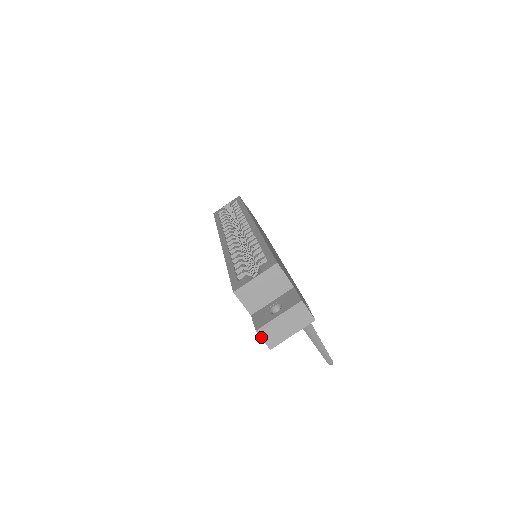
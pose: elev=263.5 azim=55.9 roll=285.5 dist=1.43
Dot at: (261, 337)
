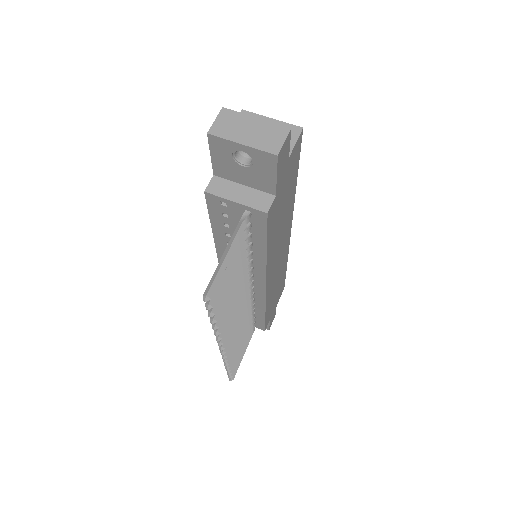
Dot at: (218, 116)
